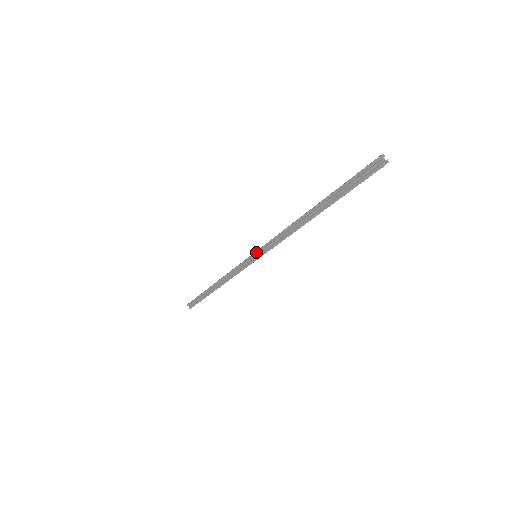
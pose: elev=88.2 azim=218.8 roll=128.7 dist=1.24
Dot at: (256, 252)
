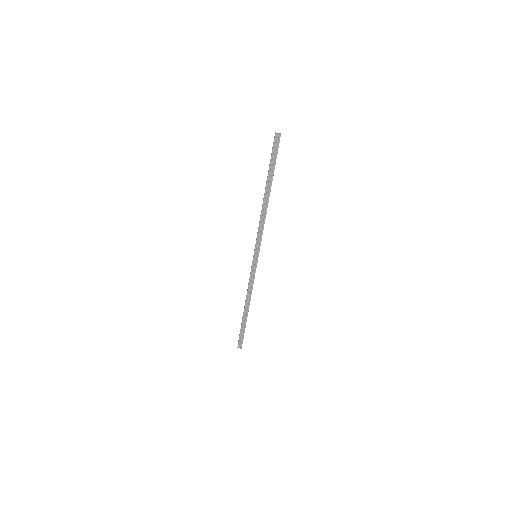
Dot at: (255, 252)
